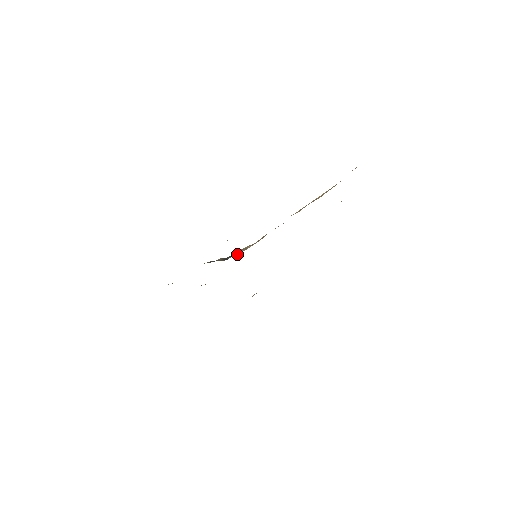
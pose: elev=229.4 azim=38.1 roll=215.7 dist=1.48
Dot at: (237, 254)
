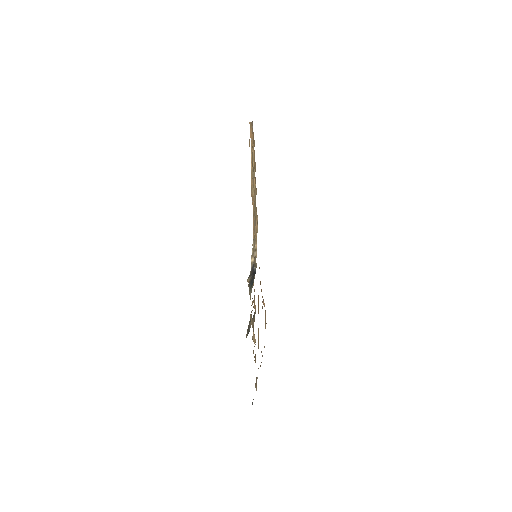
Dot at: occluded
